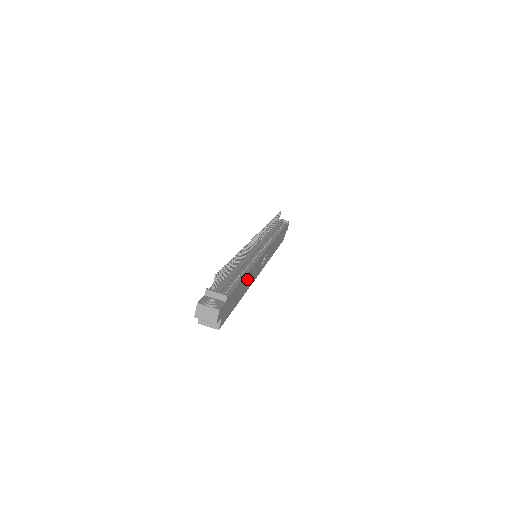
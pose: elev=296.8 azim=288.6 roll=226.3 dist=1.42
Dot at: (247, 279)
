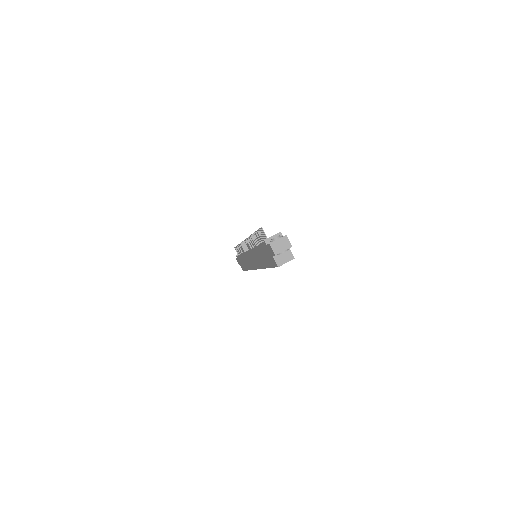
Dot at: occluded
